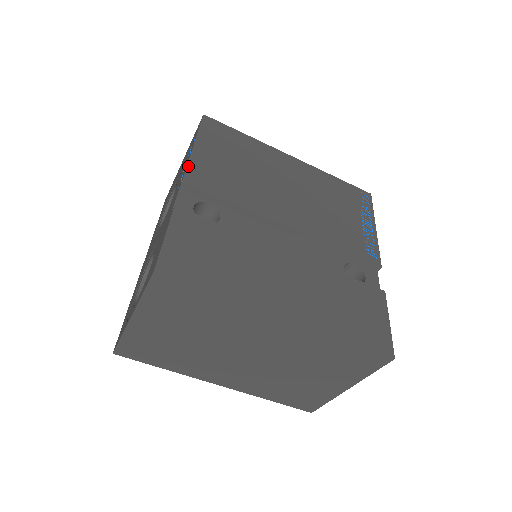
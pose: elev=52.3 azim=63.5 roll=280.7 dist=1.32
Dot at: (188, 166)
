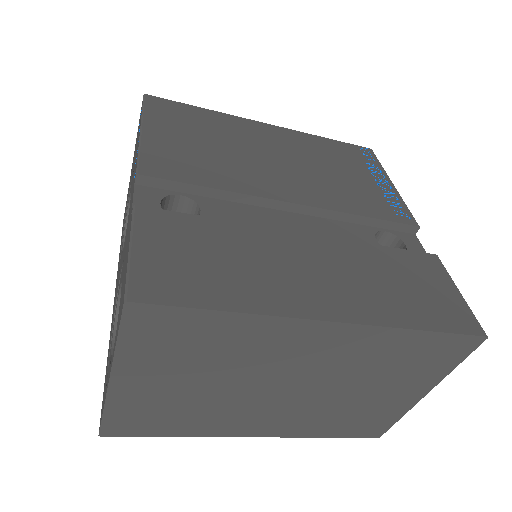
Dot at: (139, 154)
